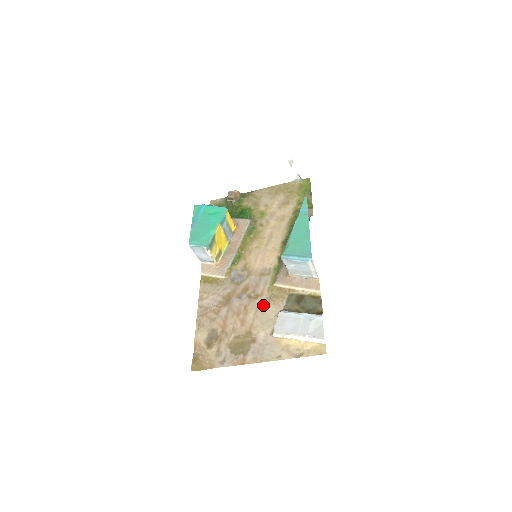
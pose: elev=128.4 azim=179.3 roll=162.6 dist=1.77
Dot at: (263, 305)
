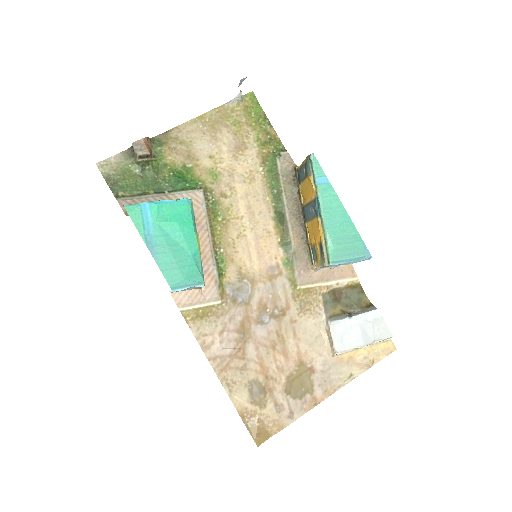
Dot at: (298, 321)
